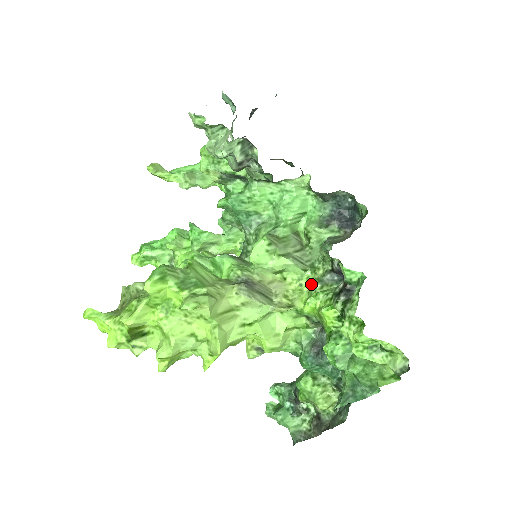
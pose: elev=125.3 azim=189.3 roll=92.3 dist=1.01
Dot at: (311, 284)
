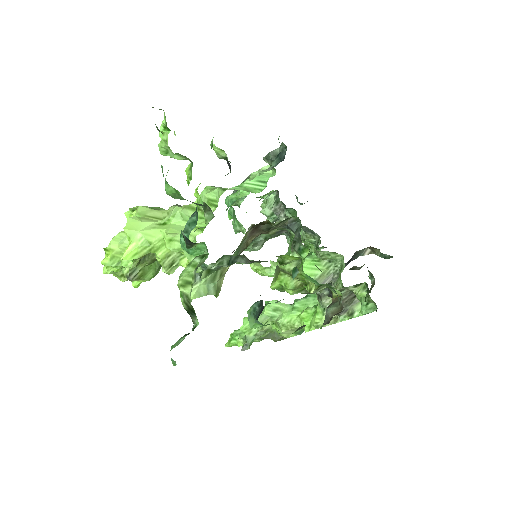
Dot at: occluded
